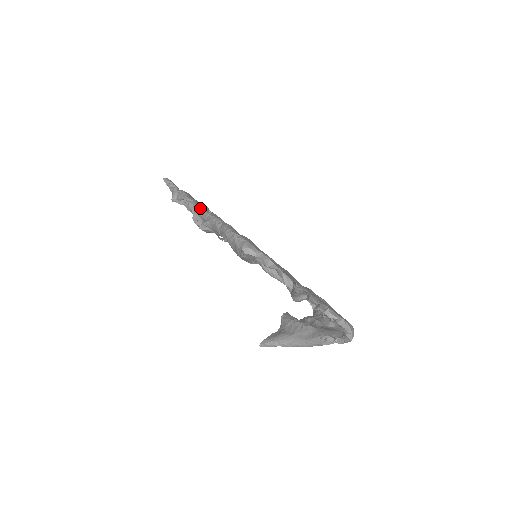
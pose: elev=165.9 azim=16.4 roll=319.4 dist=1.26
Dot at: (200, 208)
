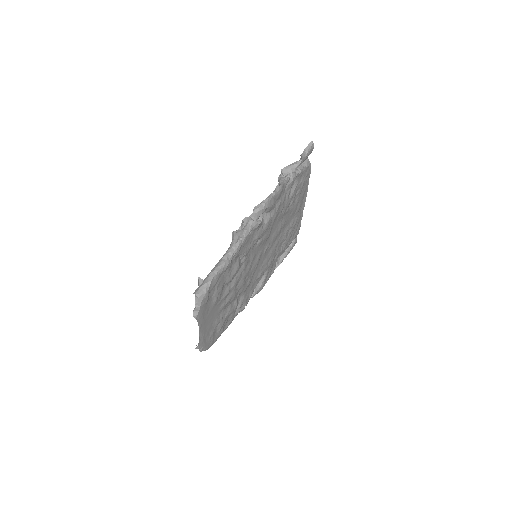
Dot at: (252, 223)
